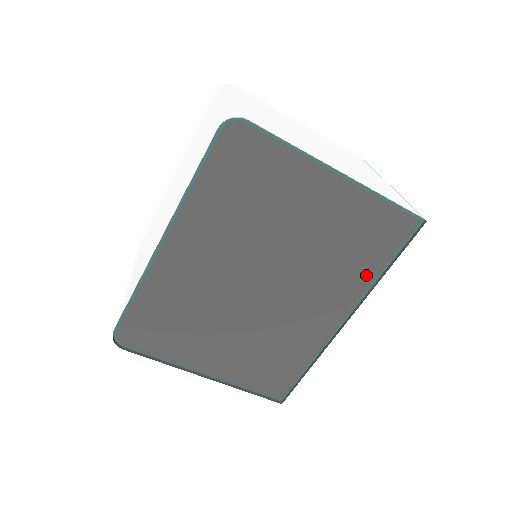
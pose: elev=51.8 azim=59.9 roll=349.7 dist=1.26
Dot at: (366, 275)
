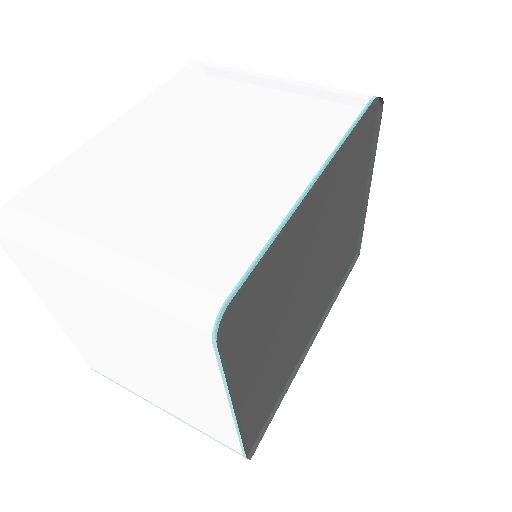
Dot at: (332, 293)
